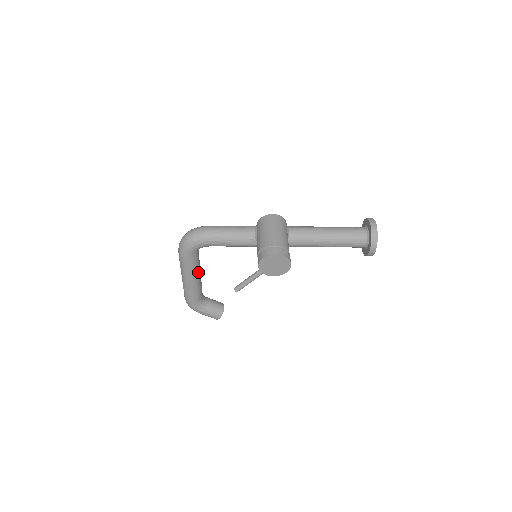
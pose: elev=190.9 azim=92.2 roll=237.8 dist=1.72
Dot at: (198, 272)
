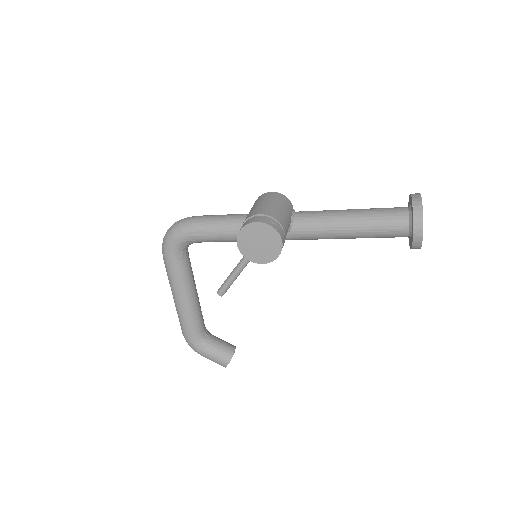
Dot at: (190, 287)
